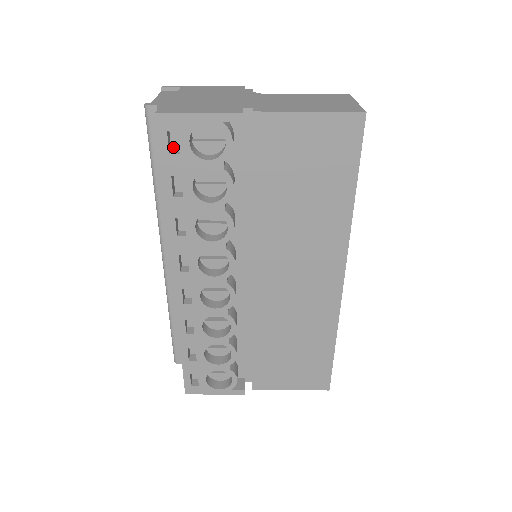
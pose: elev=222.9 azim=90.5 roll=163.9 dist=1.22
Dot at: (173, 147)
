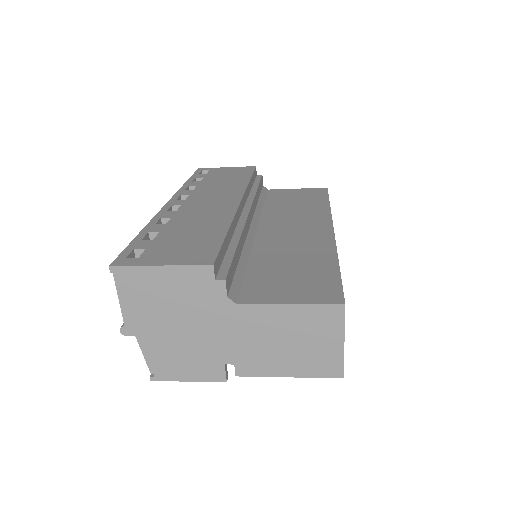
Dot at: occluded
